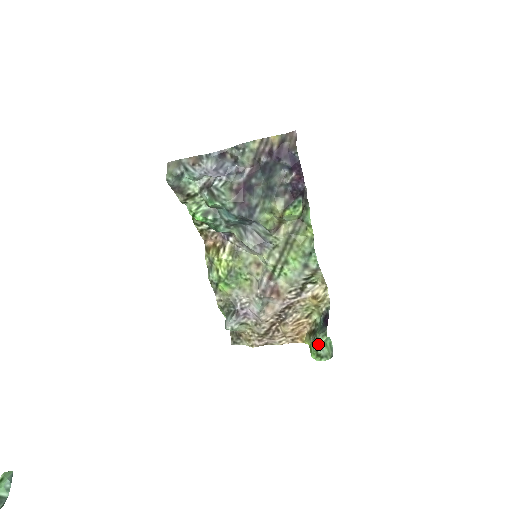
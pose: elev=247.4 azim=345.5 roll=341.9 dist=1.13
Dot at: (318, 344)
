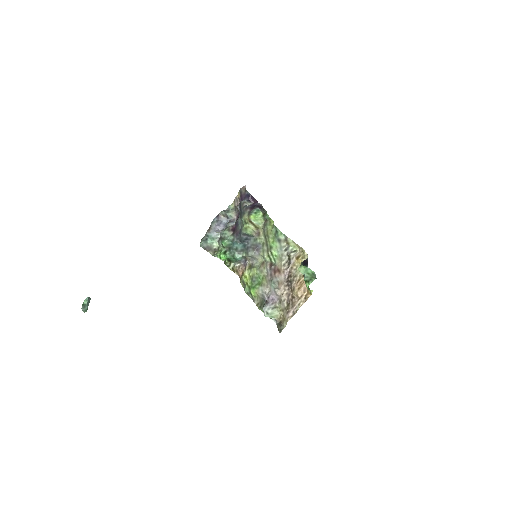
Dot at: (304, 276)
